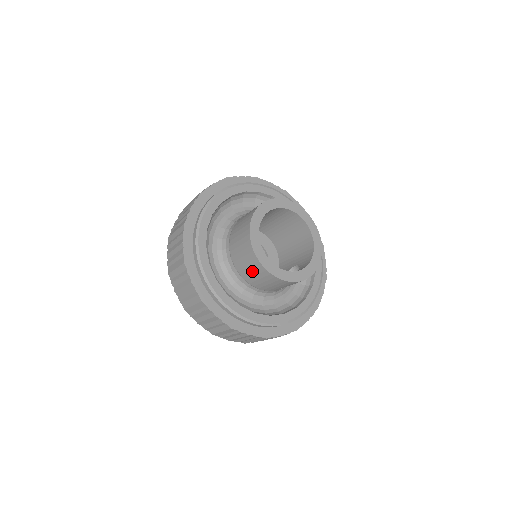
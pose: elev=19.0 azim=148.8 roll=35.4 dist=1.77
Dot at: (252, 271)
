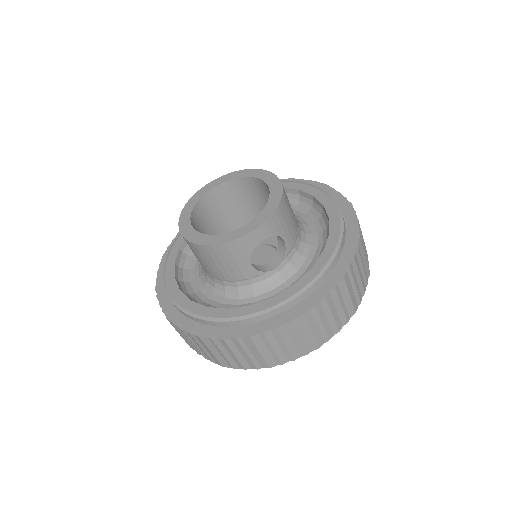
Dot at: (200, 259)
